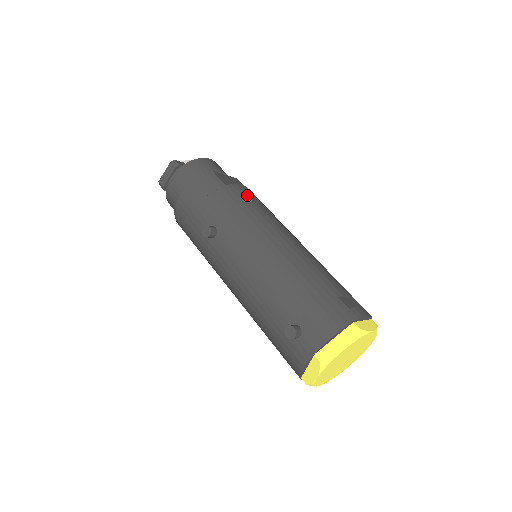
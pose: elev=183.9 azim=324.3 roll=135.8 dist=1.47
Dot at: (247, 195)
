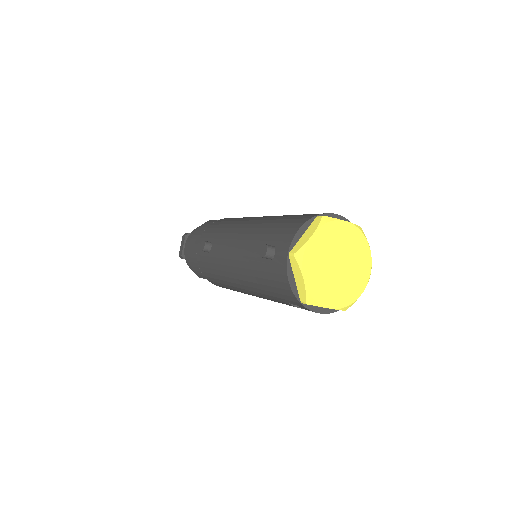
Dot at: occluded
